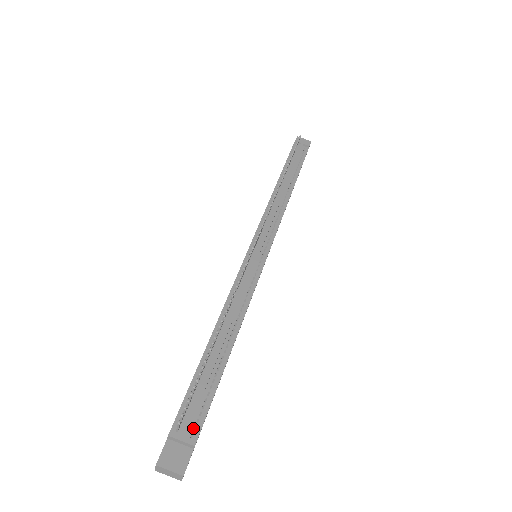
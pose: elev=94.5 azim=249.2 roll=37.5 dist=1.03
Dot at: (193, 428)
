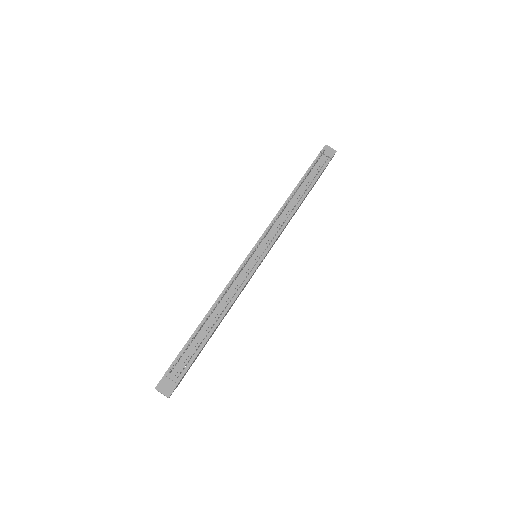
Dot at: occluded
